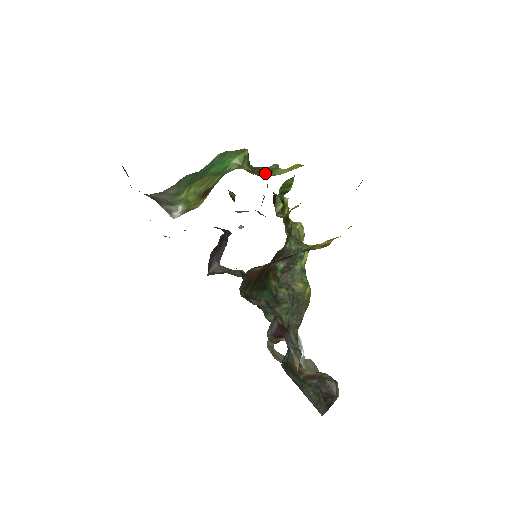
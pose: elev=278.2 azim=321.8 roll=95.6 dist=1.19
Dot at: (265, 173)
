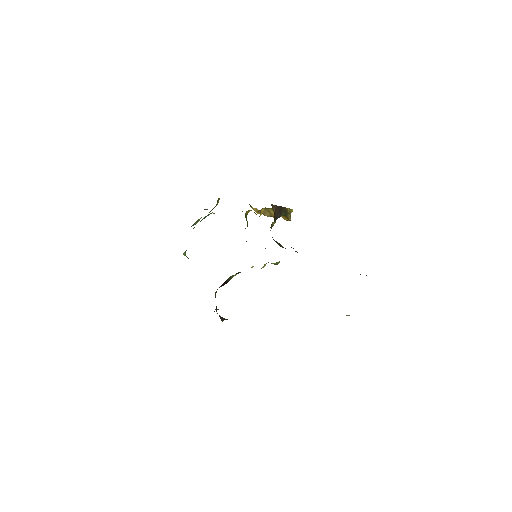
Dot at: occluded
